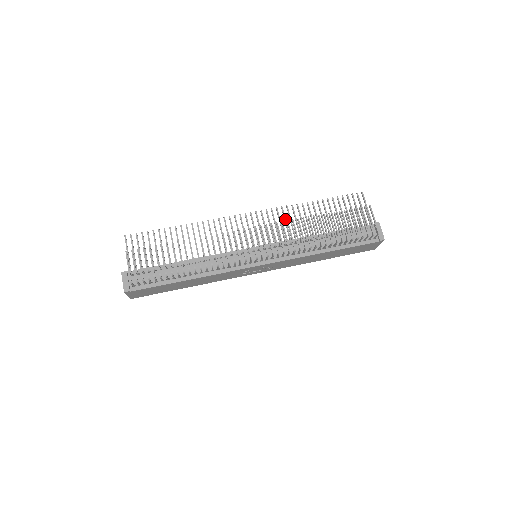
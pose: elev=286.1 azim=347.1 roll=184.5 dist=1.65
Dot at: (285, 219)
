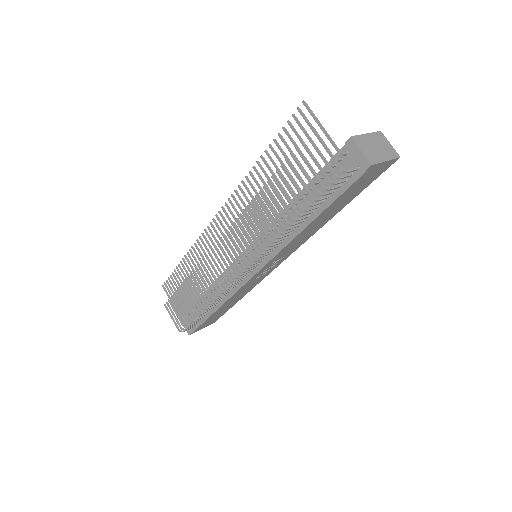
Dot at: (244, 206)
